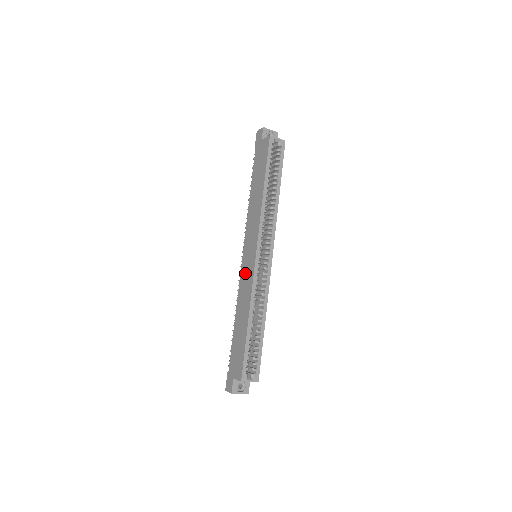
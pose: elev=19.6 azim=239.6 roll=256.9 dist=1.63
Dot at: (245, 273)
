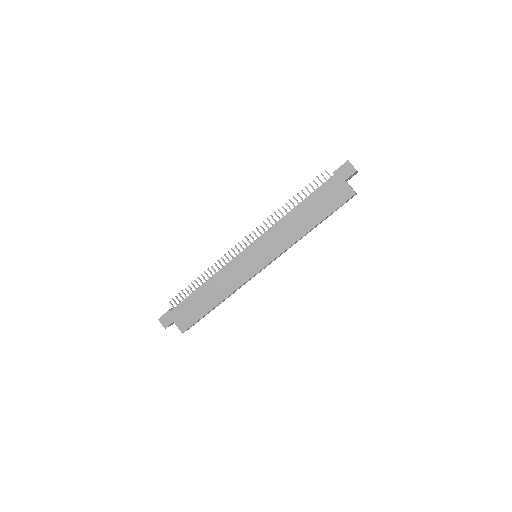
Dot at: (240, 266)
